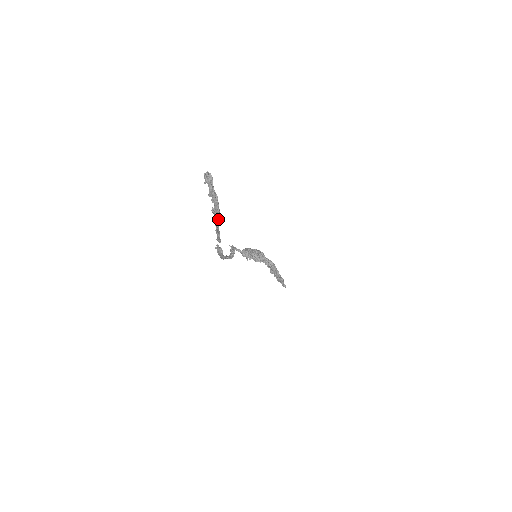
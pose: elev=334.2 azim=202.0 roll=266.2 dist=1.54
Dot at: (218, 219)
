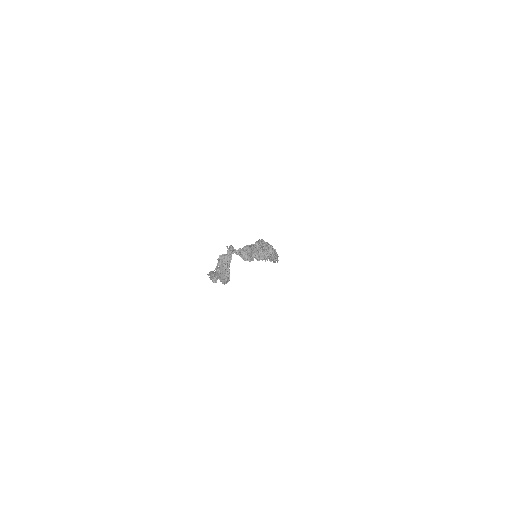
Dot at: occluded
